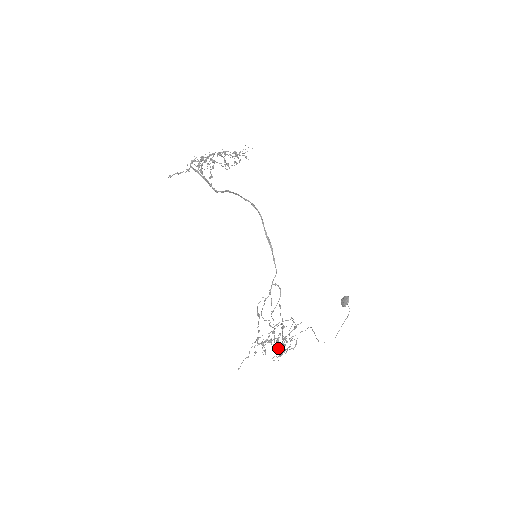
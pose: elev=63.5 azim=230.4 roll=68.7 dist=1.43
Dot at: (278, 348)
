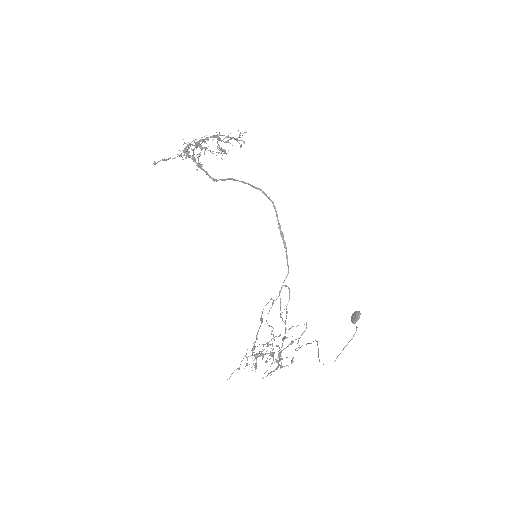
Dot at: (271, 363)
